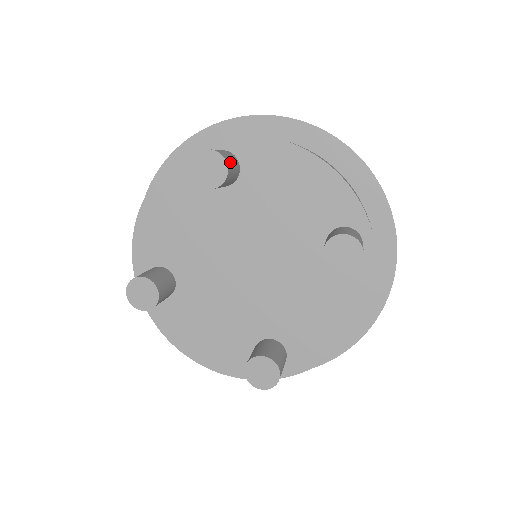
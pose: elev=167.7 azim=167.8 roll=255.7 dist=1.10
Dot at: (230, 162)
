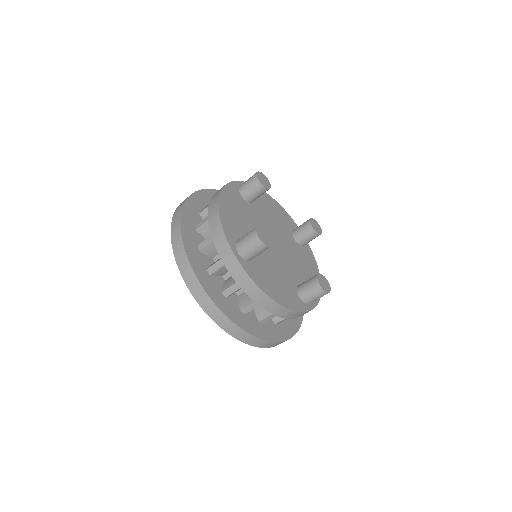
Dot at: occluded
